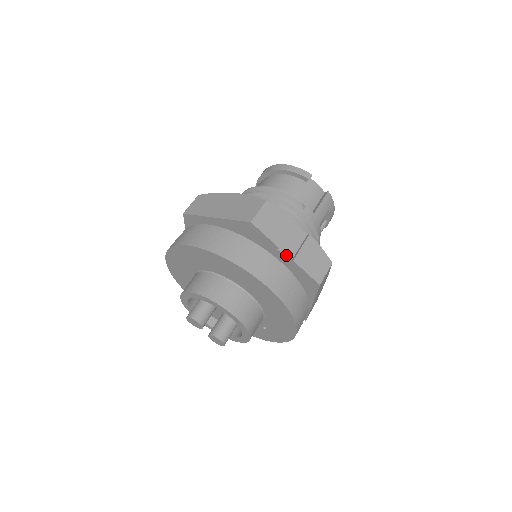
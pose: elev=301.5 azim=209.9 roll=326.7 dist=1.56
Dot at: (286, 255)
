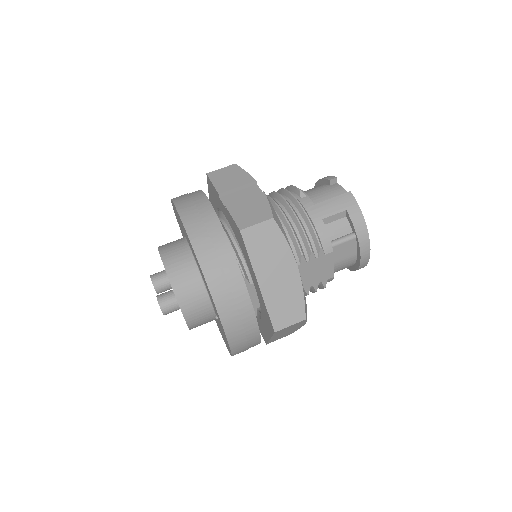
Dot at: (225, 203)
